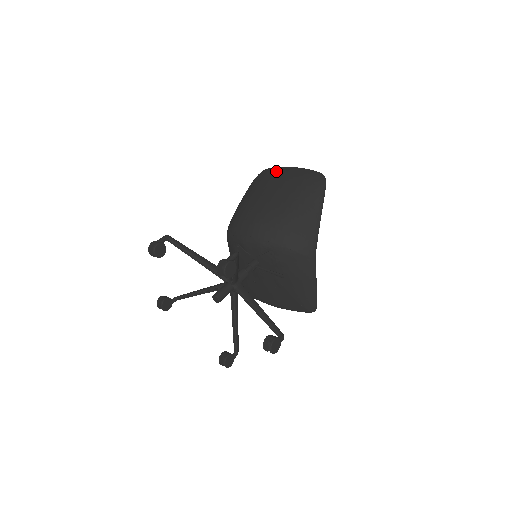
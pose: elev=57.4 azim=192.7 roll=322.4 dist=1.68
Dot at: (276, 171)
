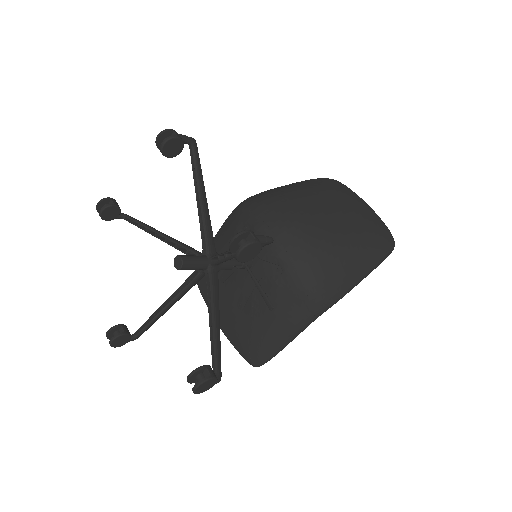
Dot at: (349, 192)
